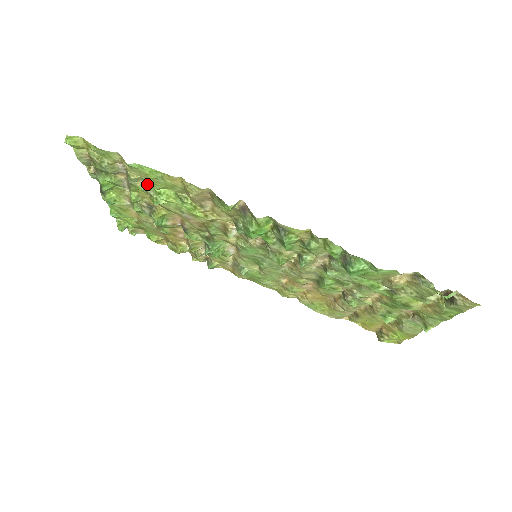
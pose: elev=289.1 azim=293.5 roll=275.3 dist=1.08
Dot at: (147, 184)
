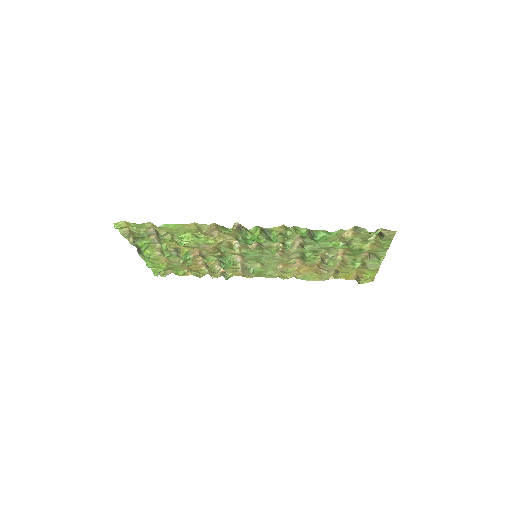
Dot at: (172, 235)
